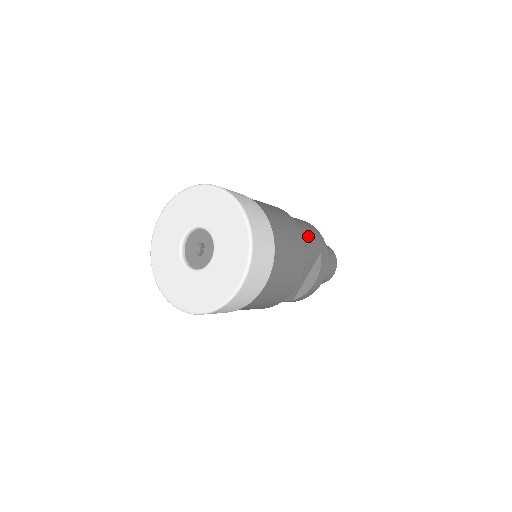
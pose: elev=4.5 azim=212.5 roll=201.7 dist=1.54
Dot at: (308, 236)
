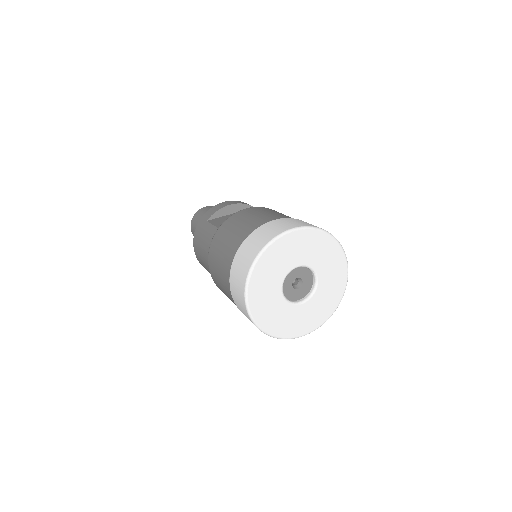
Dot at: occluded
